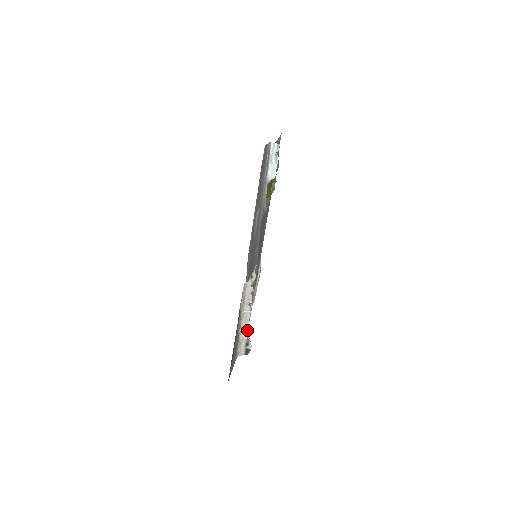
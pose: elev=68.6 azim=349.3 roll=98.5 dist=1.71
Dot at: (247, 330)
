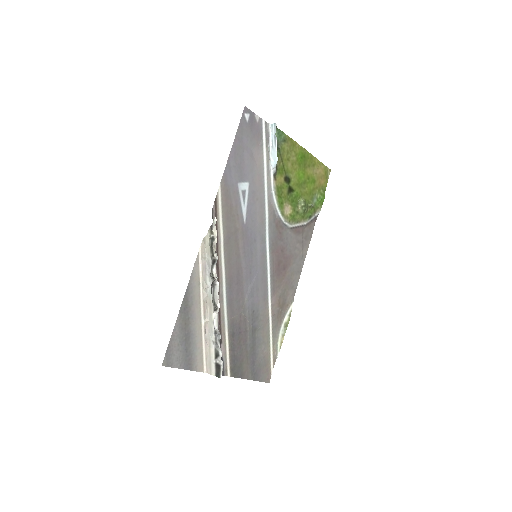
Dot at: occluded
